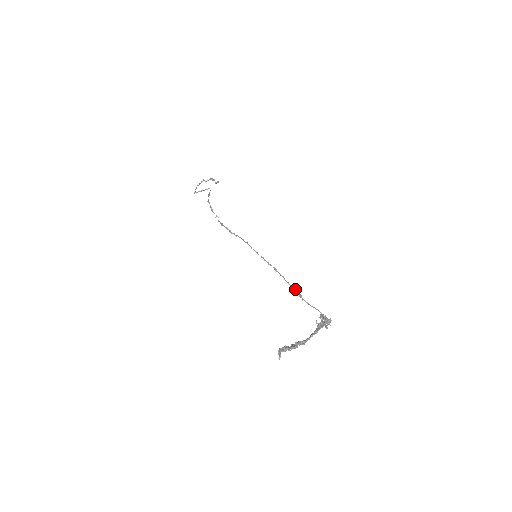
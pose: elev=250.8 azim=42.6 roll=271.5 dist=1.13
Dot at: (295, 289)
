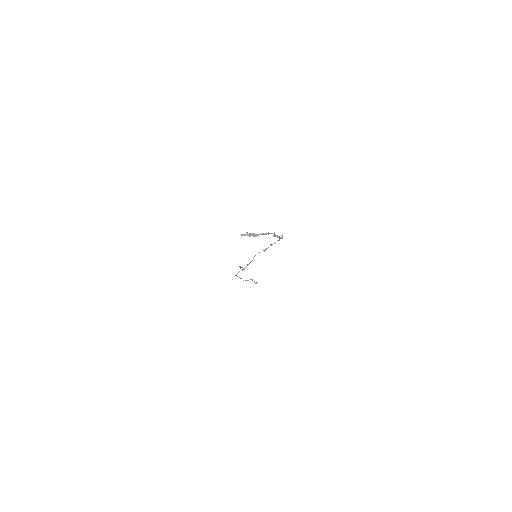
Dot at: (270, 245)
